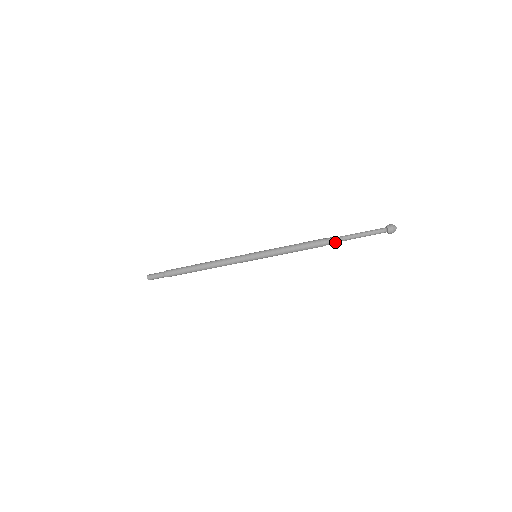
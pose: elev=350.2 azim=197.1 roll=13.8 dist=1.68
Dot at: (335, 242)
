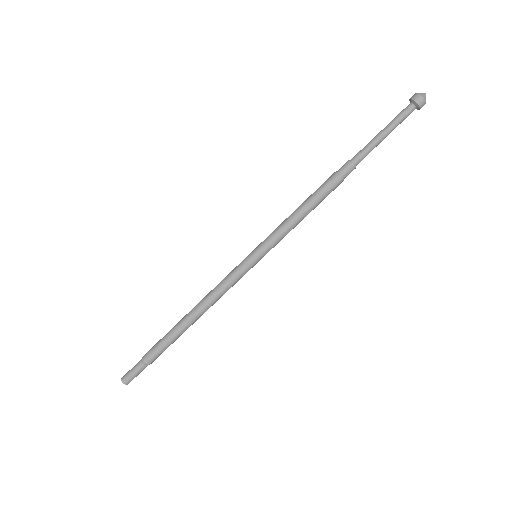
Dot at: (353, 166)
